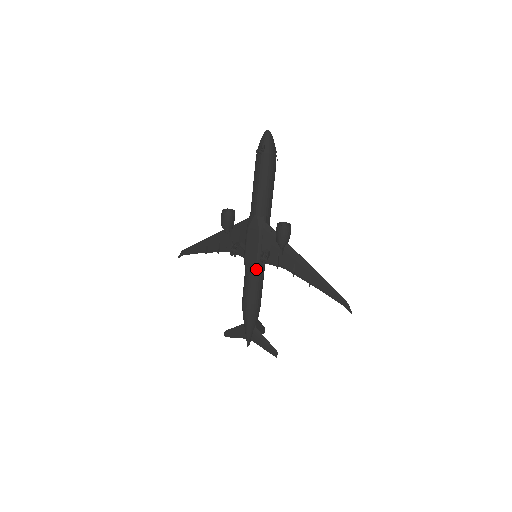
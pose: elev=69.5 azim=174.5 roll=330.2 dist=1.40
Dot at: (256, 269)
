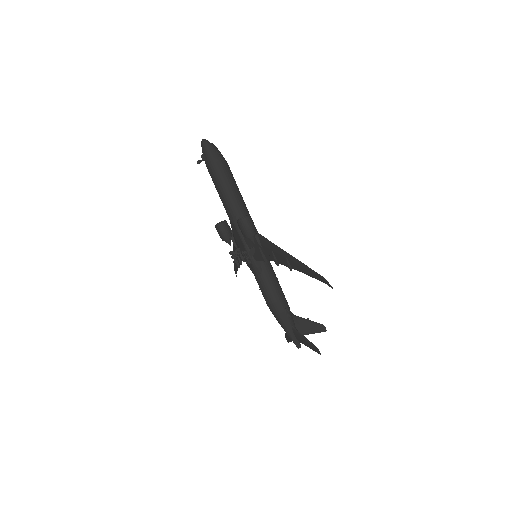
Dot at: (255, 269)
